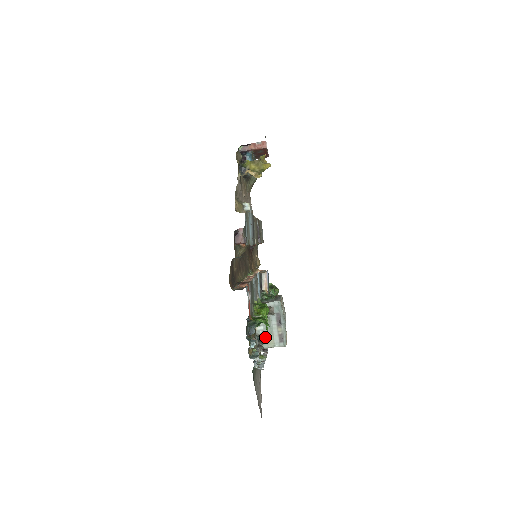
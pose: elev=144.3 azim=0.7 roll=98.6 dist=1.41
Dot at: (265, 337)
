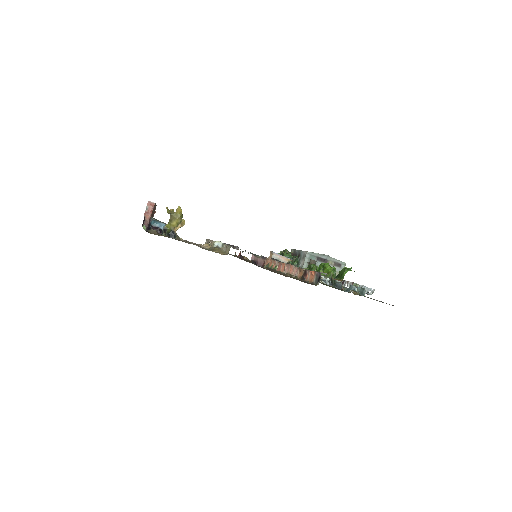
Dot at: occluded
